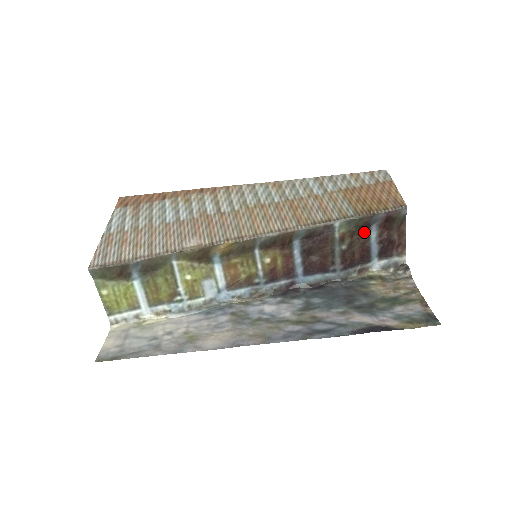
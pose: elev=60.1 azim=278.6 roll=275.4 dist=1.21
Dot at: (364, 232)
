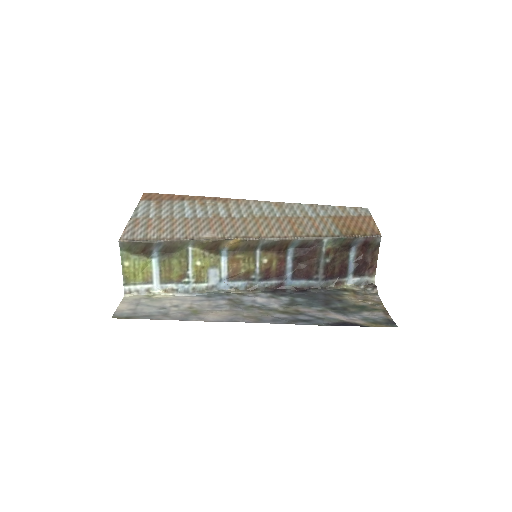
Dot at: (345, 251)
